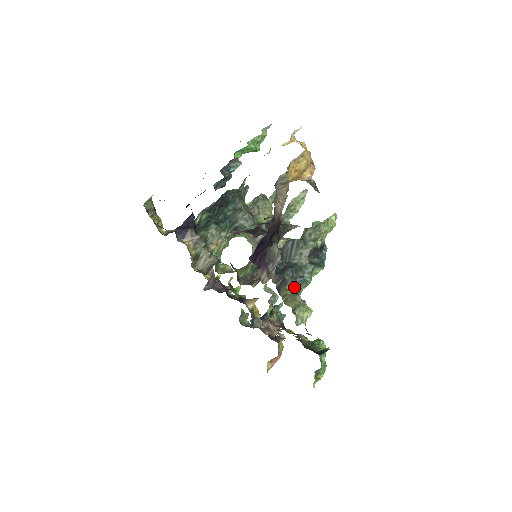
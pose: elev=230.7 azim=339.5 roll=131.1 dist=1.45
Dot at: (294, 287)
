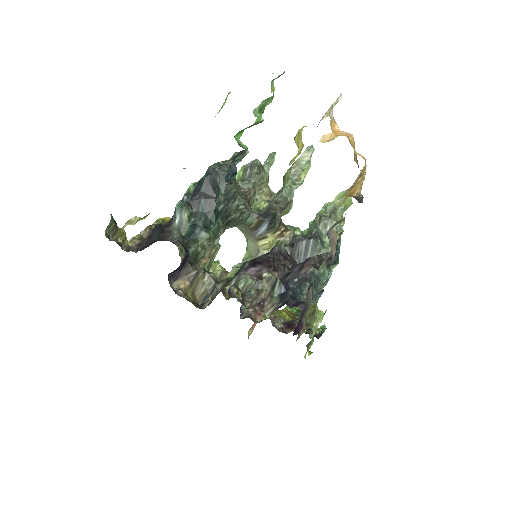
Dot at: (313, 305)
